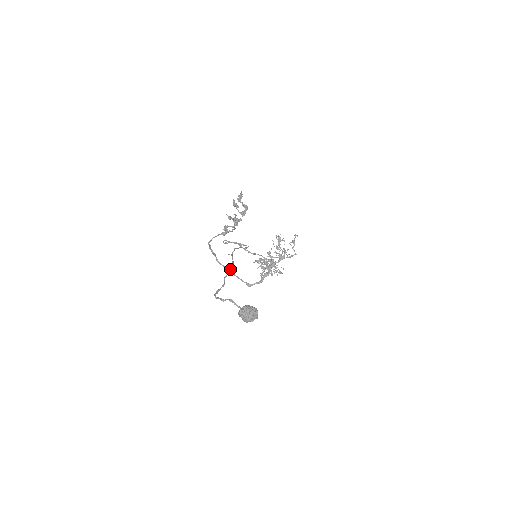
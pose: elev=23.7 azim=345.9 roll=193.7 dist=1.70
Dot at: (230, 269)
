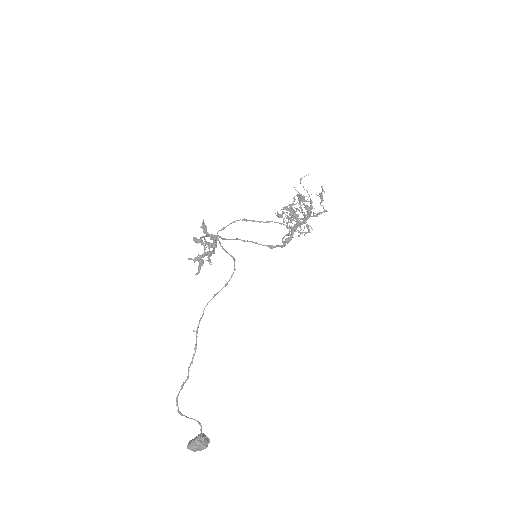
Dot at: (192, 360)
